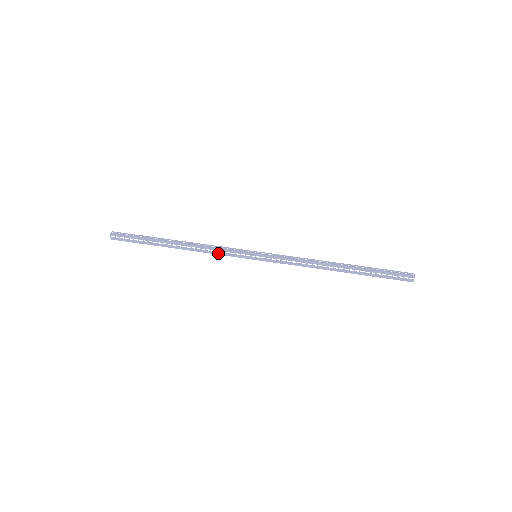
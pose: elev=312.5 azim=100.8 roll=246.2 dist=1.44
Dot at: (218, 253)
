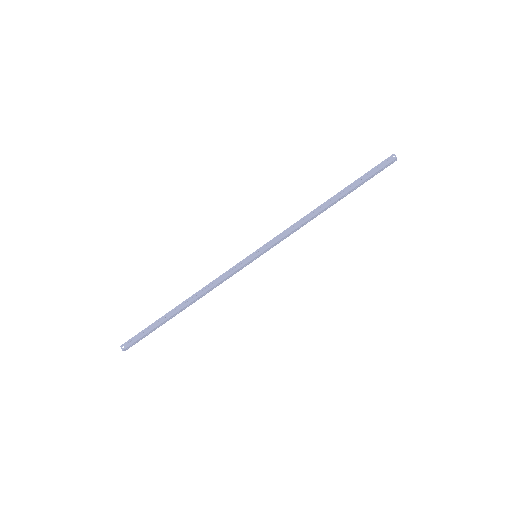
Dot at: occluded
